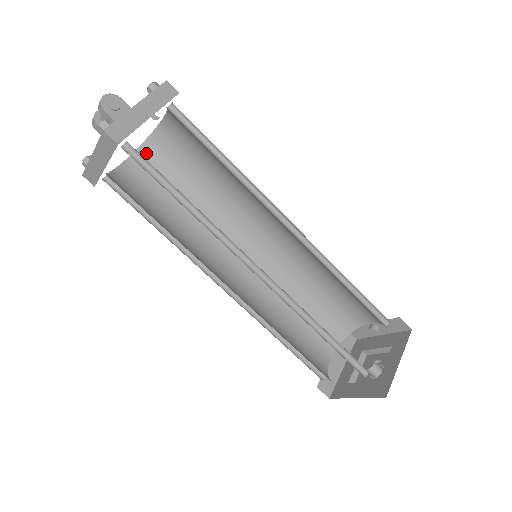
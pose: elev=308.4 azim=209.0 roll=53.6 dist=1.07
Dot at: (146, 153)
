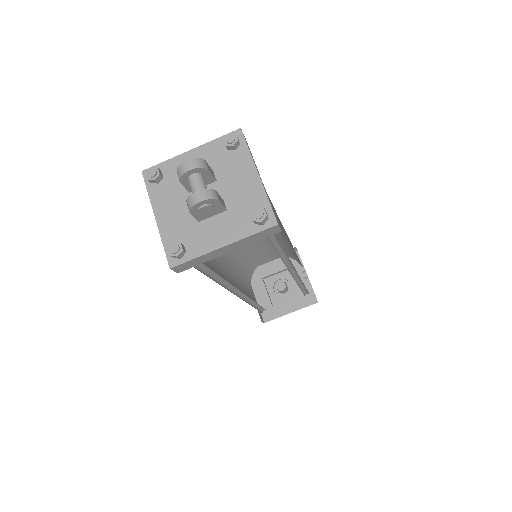
Dot at: occluded
